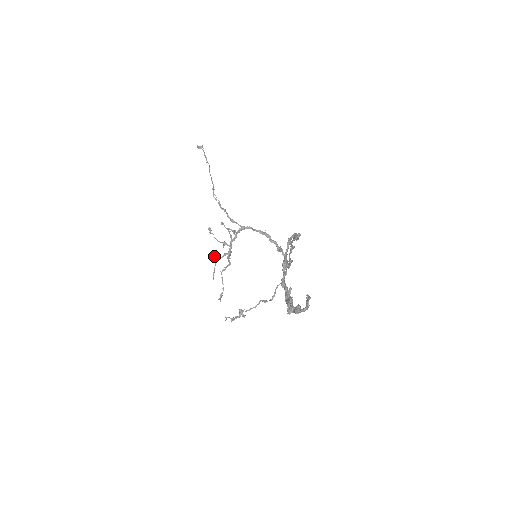
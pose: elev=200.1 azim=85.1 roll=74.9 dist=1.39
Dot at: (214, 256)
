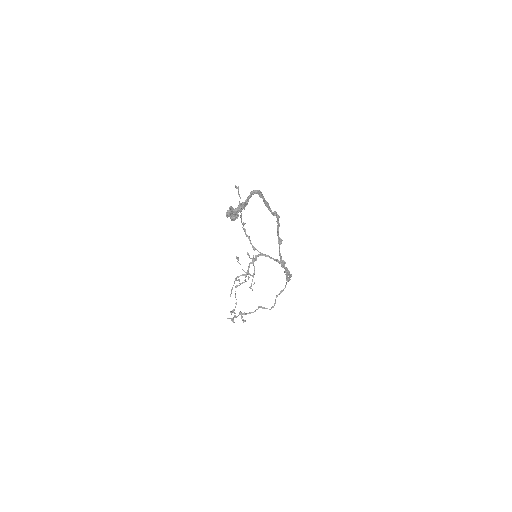
Dot at: occluded
